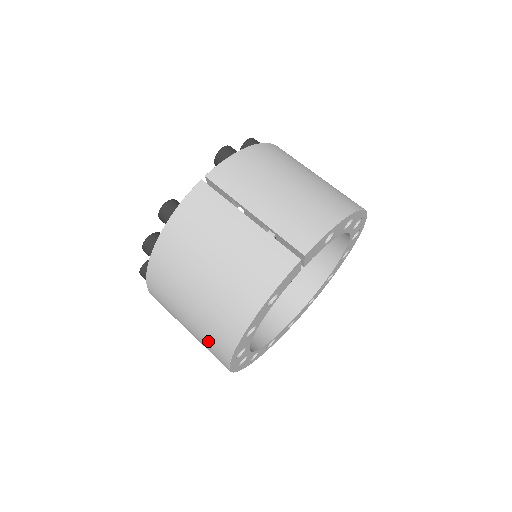
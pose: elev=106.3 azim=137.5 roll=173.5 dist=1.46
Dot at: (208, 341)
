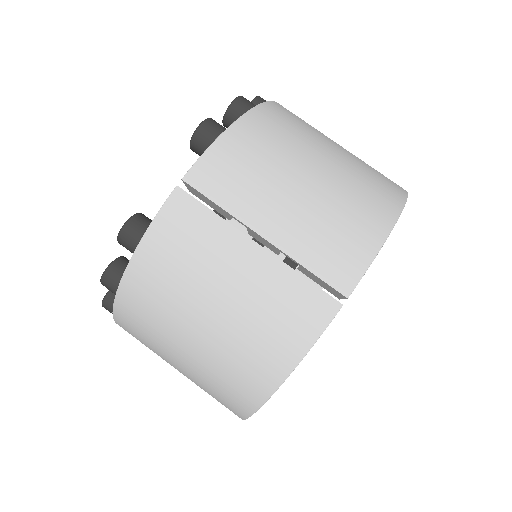
Dot at: (212, 395)
